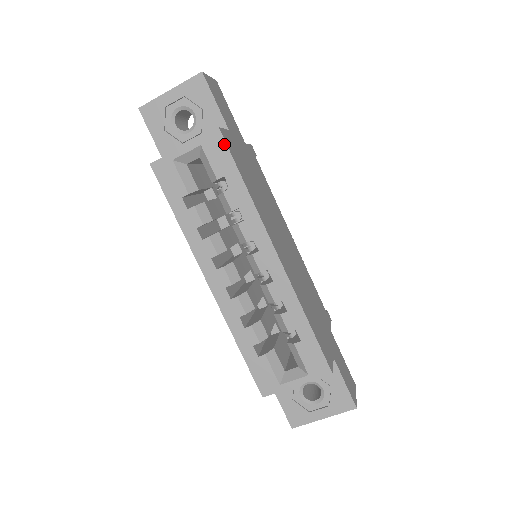
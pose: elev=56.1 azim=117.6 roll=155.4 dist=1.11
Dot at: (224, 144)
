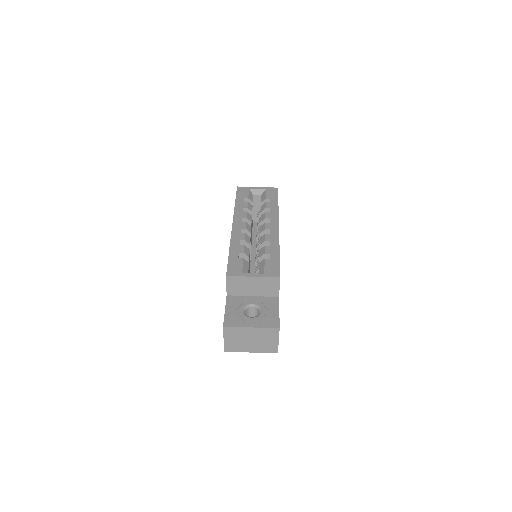
Dot at: (277, 192)
